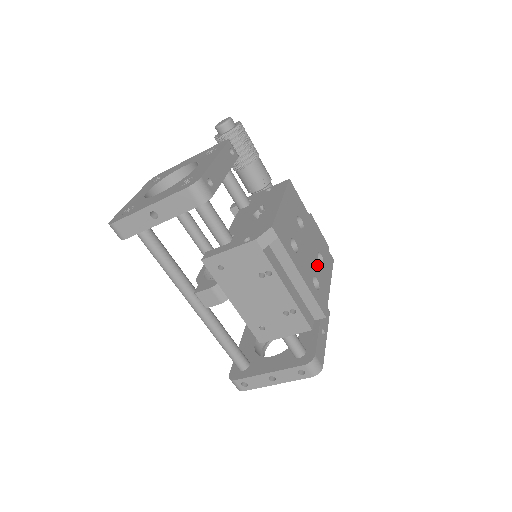
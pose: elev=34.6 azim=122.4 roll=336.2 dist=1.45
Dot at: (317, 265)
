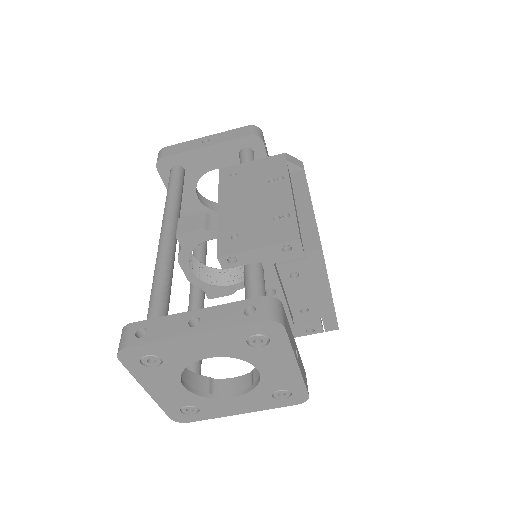
Dot at: occluded
